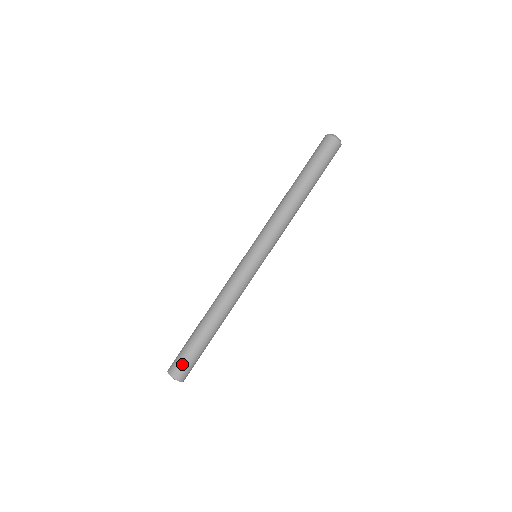
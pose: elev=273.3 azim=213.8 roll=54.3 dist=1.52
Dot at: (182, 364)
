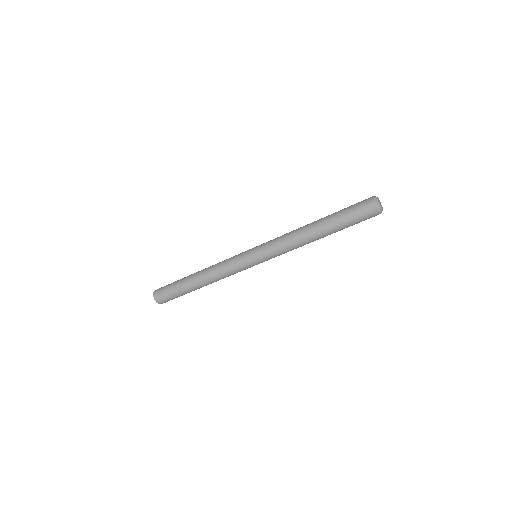
Dot at: (163, 293)
